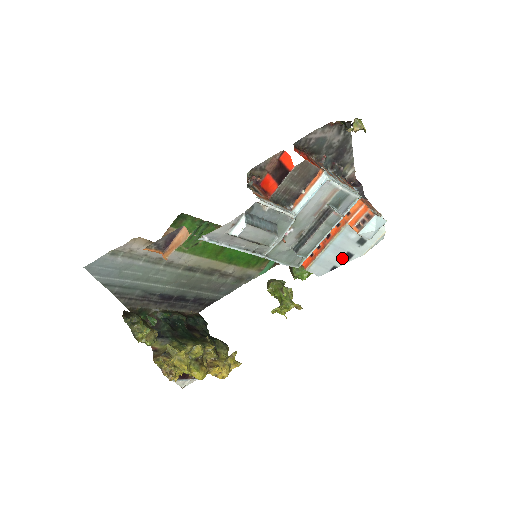
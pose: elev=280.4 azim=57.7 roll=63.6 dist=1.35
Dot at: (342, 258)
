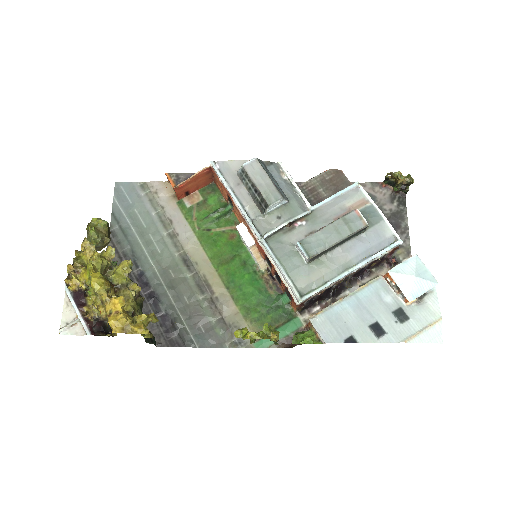
Dot at: (367, 329)
